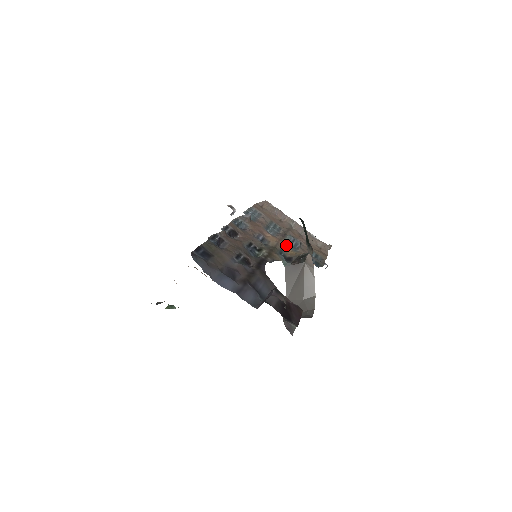
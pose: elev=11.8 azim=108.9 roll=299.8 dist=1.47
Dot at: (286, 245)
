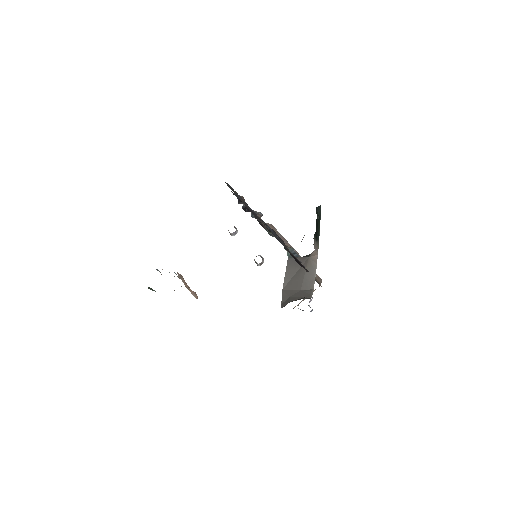
Dot at: occluded
